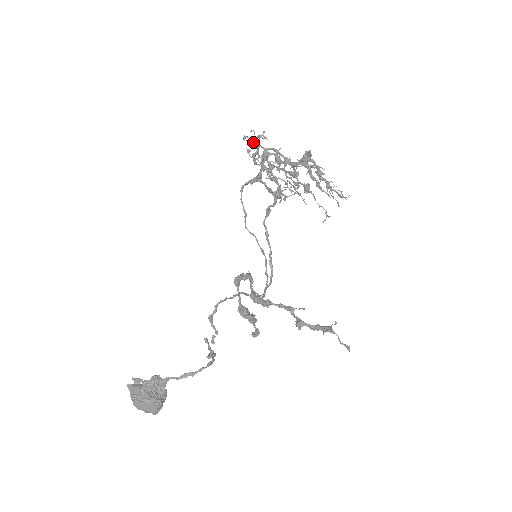
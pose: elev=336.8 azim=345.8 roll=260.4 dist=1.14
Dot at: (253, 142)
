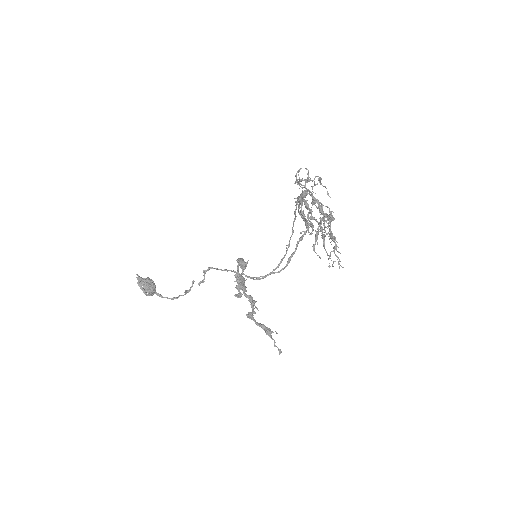
Dot at: (296, 180)
